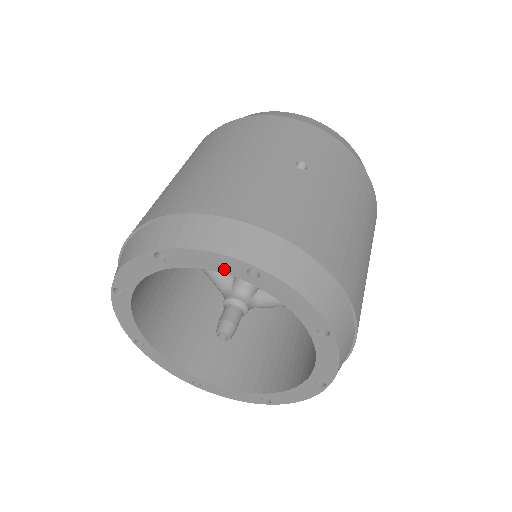
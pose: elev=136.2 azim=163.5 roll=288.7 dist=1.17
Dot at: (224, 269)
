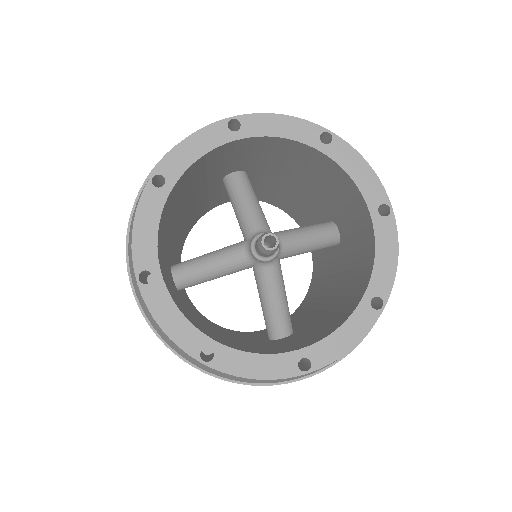
Dot at: (212, 143)
